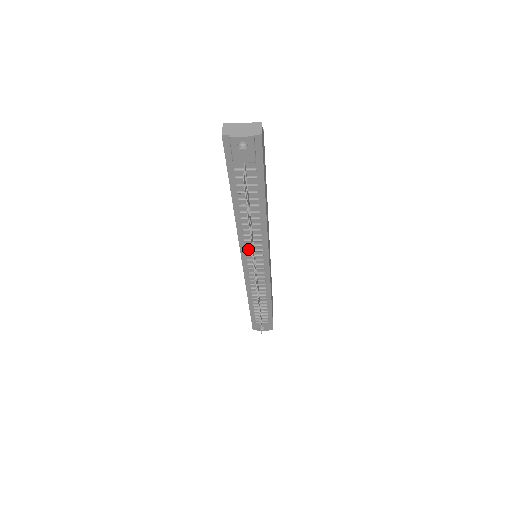
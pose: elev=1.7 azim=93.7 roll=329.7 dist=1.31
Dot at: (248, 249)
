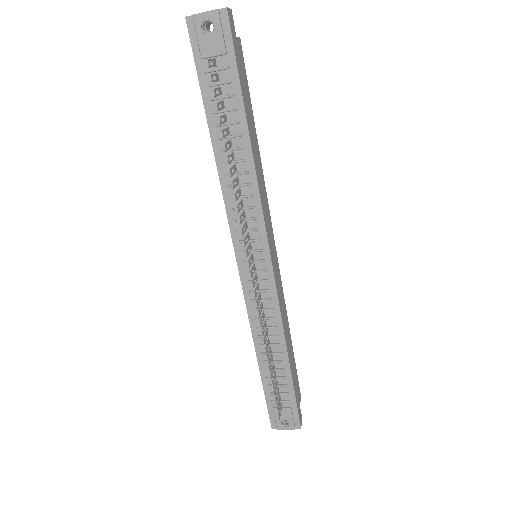
Dot at: (240, 229)
